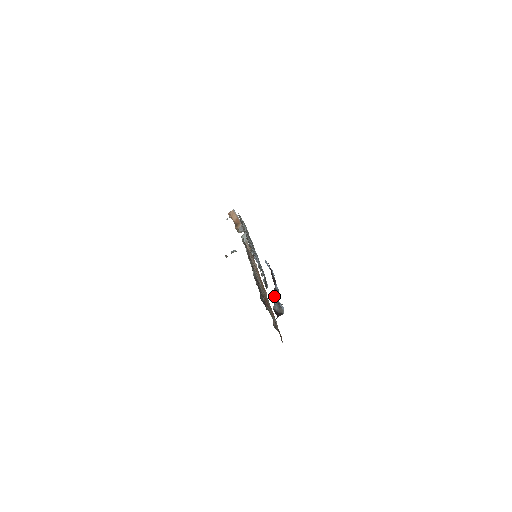
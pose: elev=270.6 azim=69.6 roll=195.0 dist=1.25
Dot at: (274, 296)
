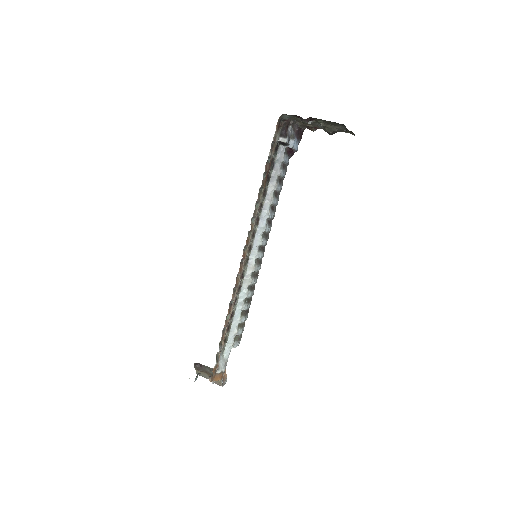
Dot at: (293, 130)
